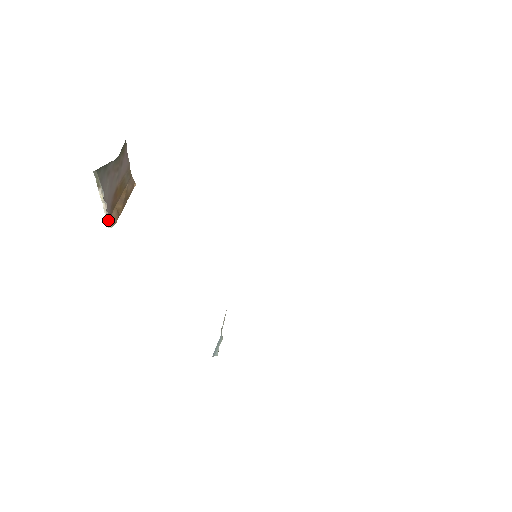
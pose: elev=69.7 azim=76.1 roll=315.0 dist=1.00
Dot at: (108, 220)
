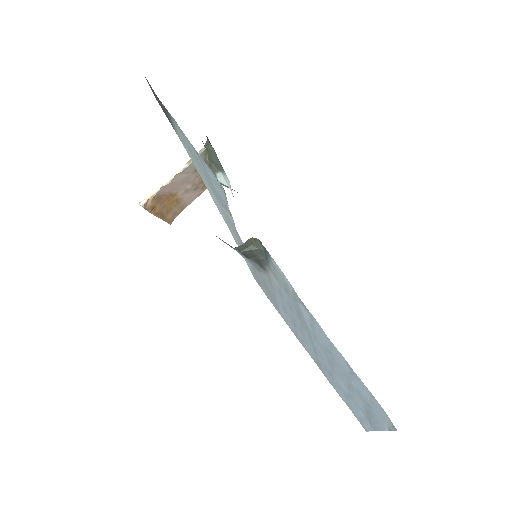
Dot at: (148, 198)
